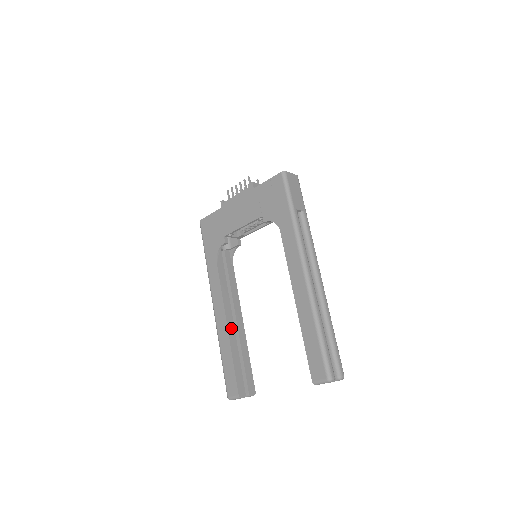
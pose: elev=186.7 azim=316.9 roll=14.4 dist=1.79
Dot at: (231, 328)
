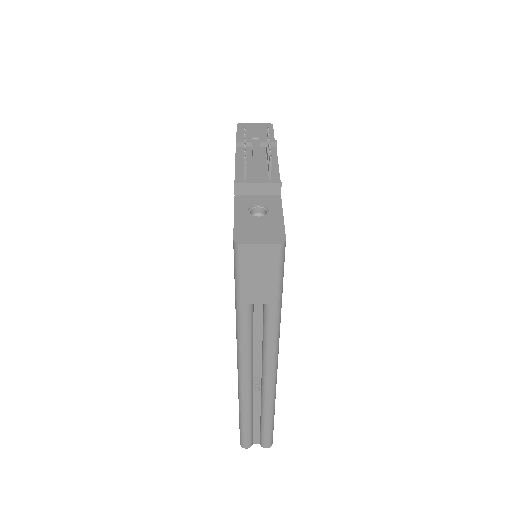
Dot at: occluded
